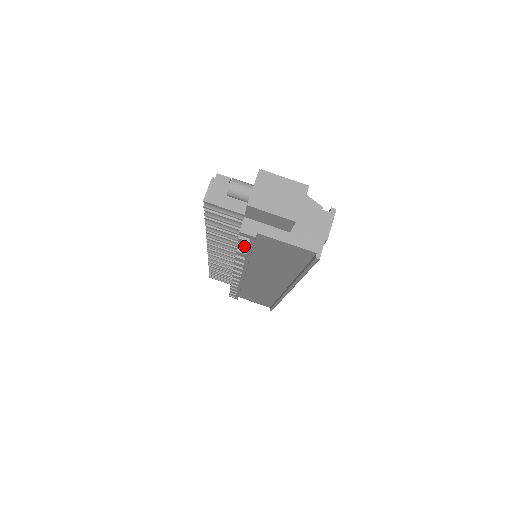
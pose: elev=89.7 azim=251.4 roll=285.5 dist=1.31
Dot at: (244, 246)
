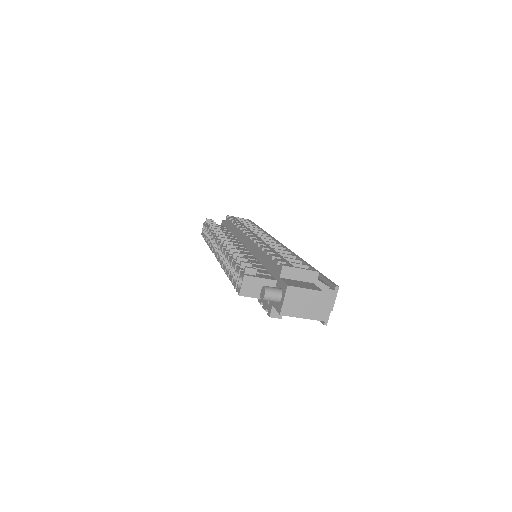
Dot at: occluded
